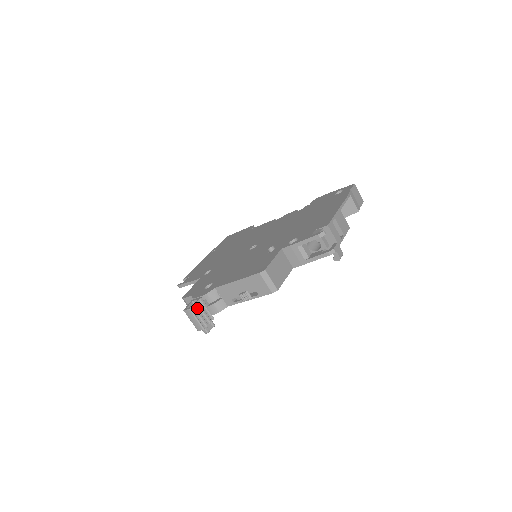
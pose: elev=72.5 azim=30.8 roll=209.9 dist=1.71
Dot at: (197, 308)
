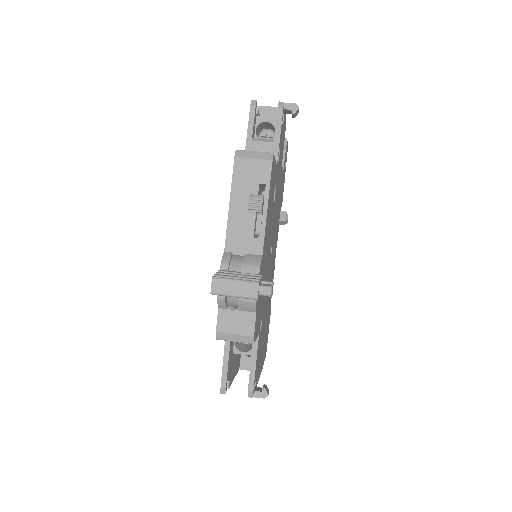
Dot at: occluded
